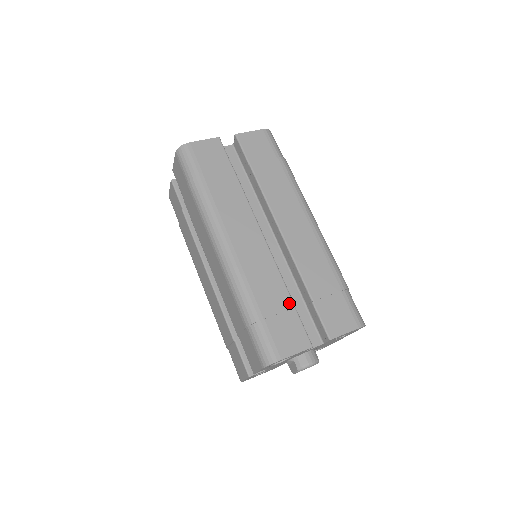
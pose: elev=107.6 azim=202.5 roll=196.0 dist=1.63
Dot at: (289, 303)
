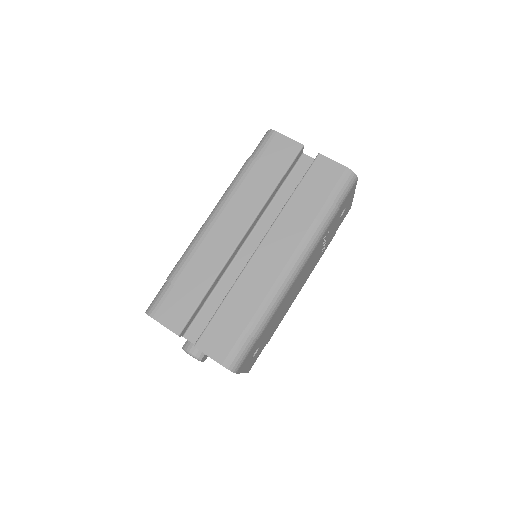
Dot at: (200, 295)
